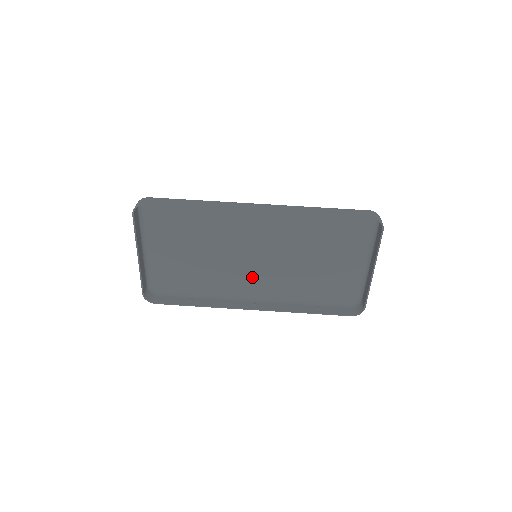
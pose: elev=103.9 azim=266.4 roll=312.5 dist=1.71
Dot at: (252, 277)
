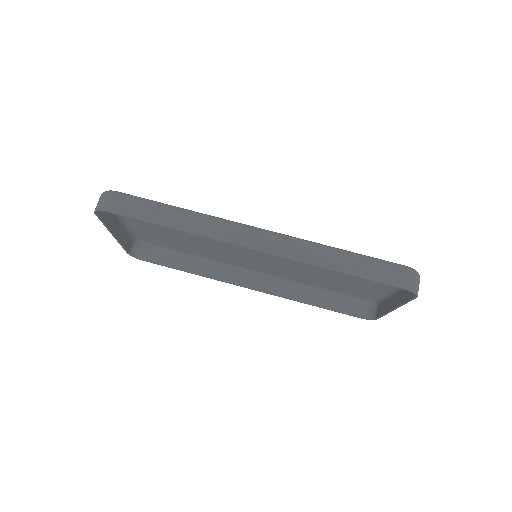
Dot at: (252, 262)
